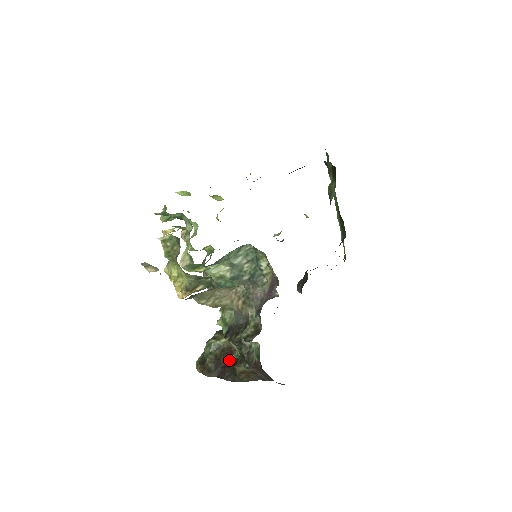
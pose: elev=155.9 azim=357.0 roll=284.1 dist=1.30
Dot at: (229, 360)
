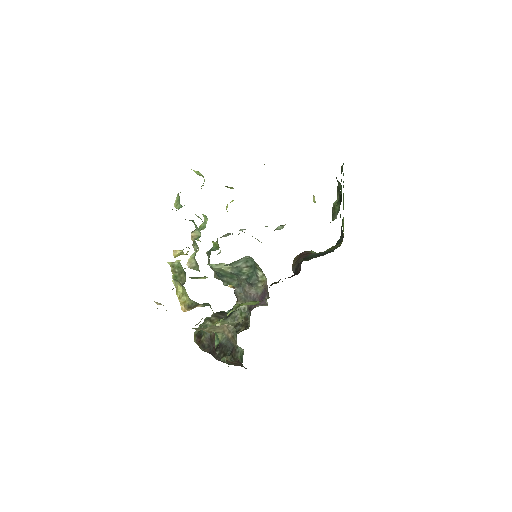
Dot at: occluded
